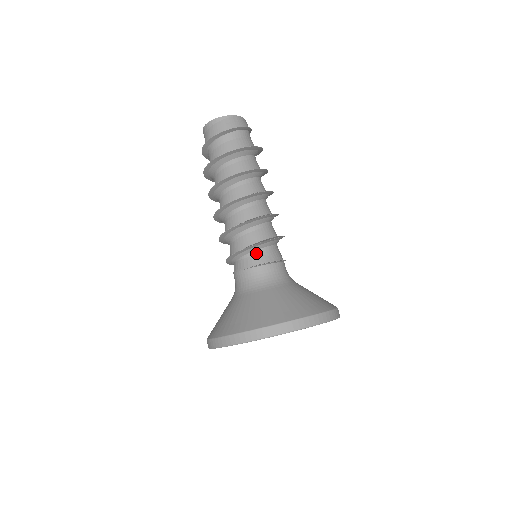
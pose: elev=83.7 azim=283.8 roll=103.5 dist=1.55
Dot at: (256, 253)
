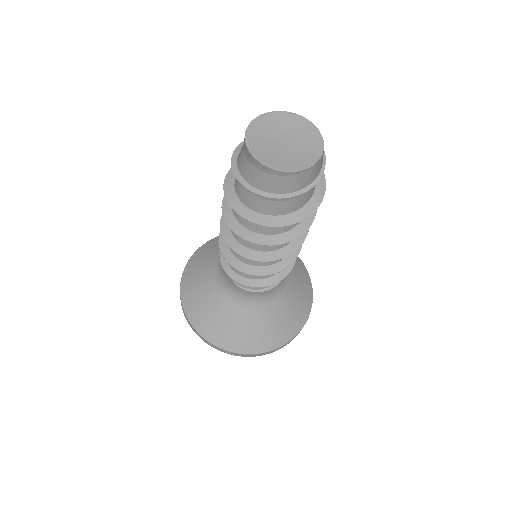
Dot at: occluded
